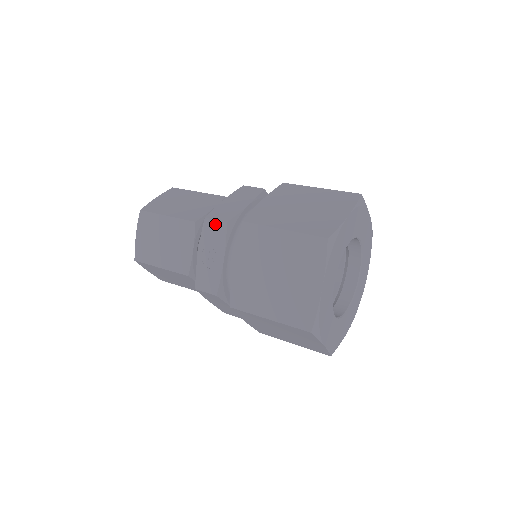
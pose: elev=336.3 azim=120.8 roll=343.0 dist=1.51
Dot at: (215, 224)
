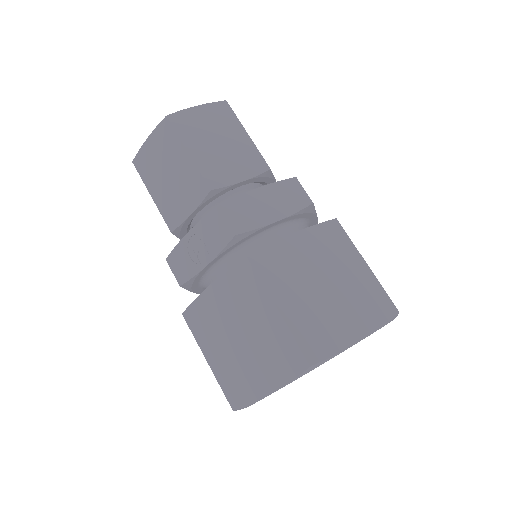
Dot at: (223, 224)
